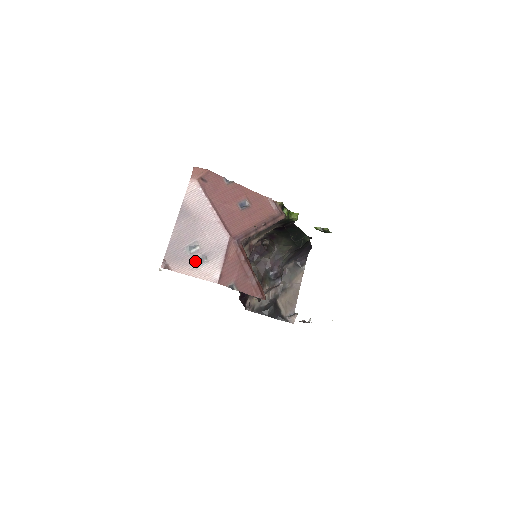
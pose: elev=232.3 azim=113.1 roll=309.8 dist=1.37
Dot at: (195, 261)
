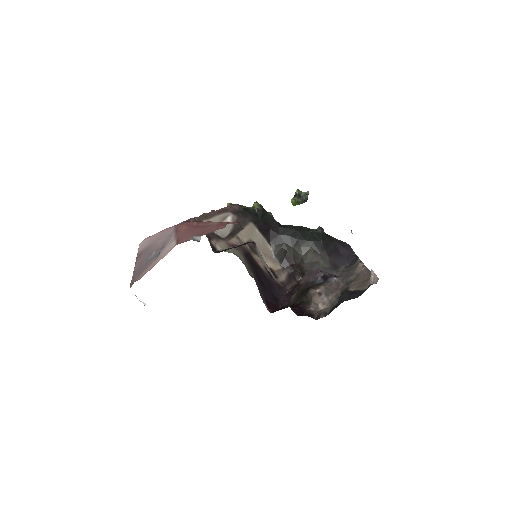
Dot at: (155, 258)
